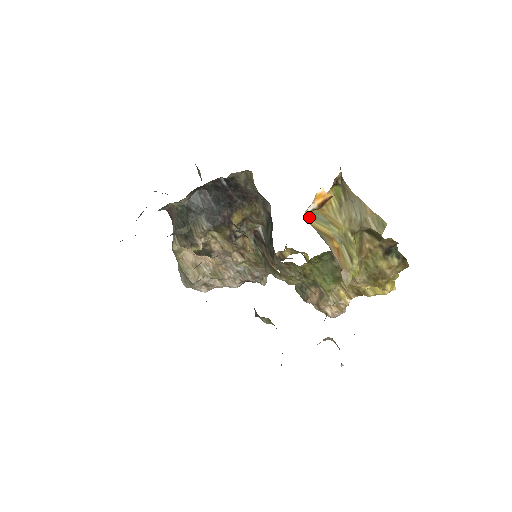
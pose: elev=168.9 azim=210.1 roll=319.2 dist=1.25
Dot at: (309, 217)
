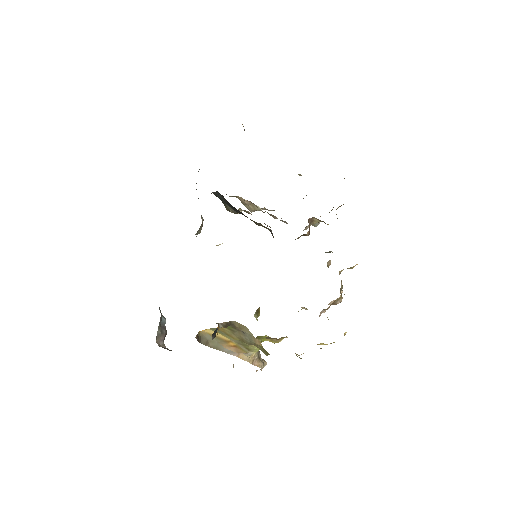
Dot at: (209, 329)
